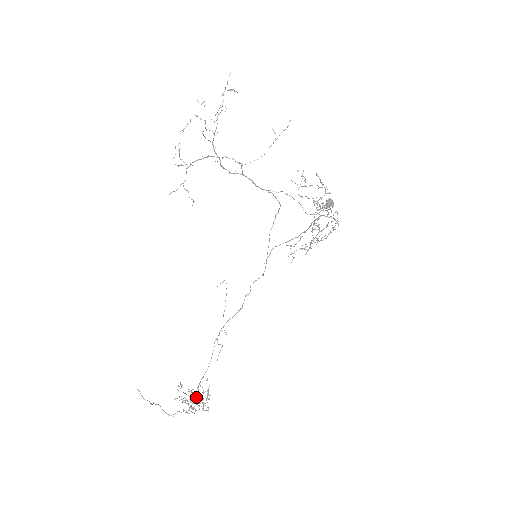
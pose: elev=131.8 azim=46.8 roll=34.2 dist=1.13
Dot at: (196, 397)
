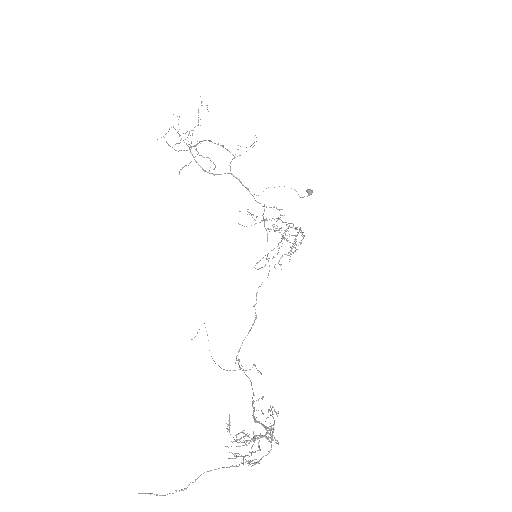
Dot at: (261, 424)
